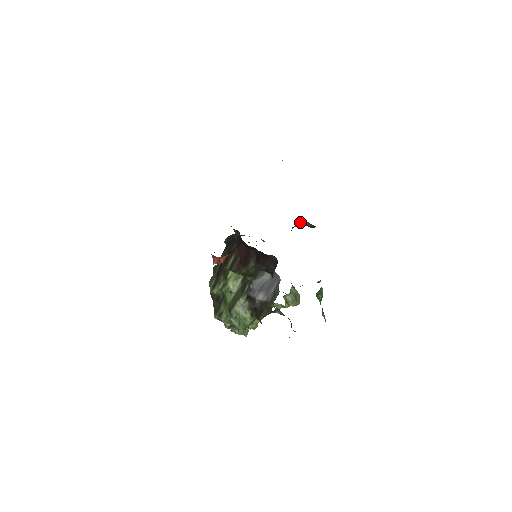
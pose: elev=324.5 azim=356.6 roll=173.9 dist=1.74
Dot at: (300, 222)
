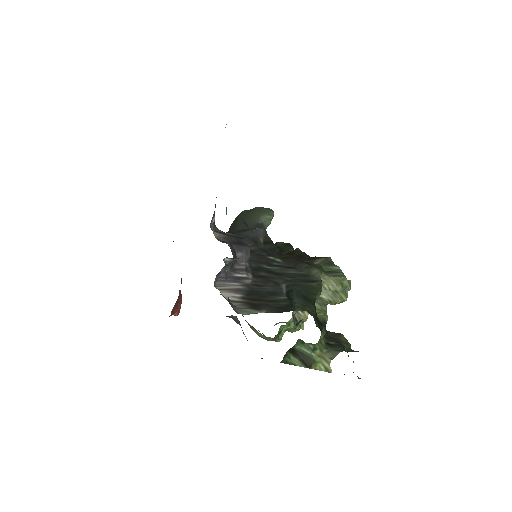
Dot at: (230, 258)
